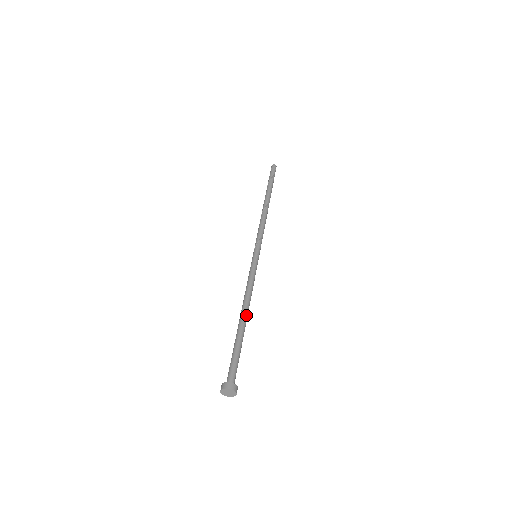
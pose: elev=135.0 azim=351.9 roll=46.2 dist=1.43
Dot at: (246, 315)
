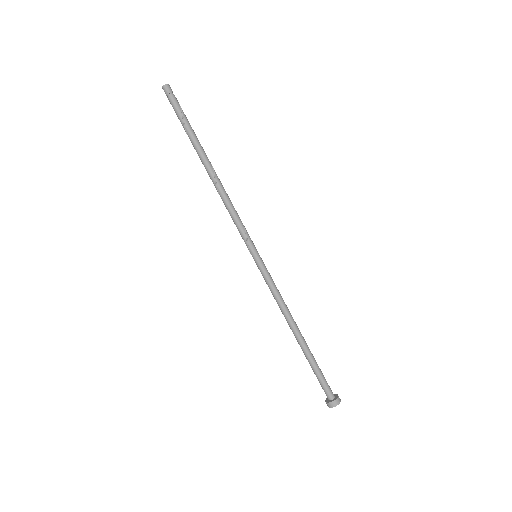
Dot at: (299, 332)
